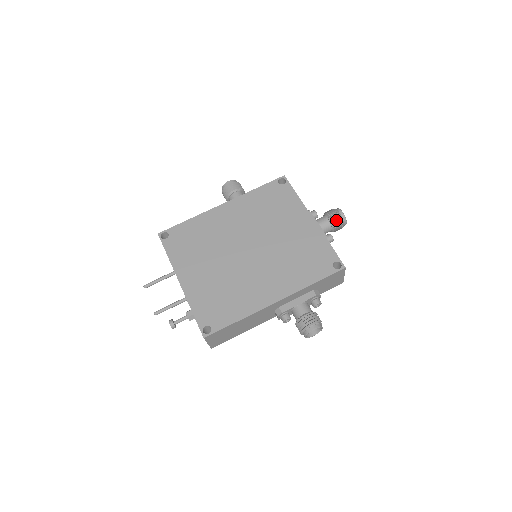
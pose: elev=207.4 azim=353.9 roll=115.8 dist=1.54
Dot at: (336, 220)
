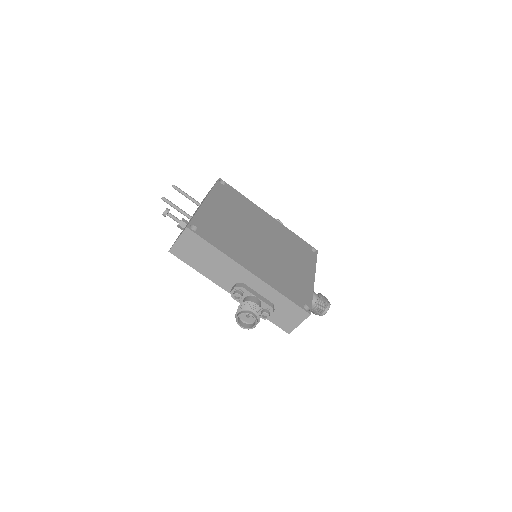
Dot at: (323, 302)
